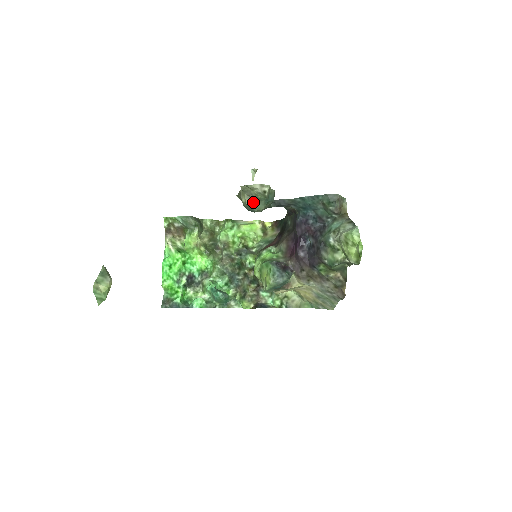
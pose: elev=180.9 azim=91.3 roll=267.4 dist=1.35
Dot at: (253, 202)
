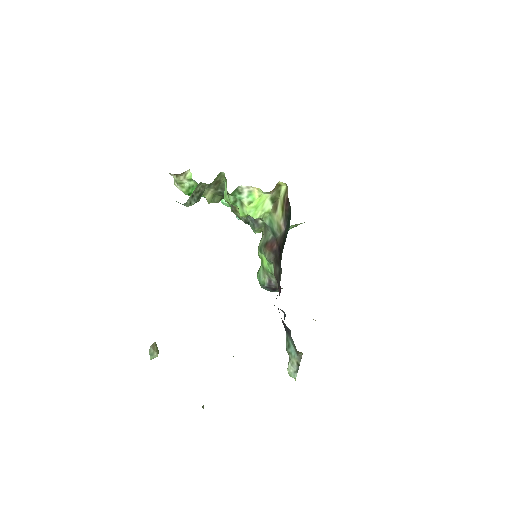
Dot at: occluded
